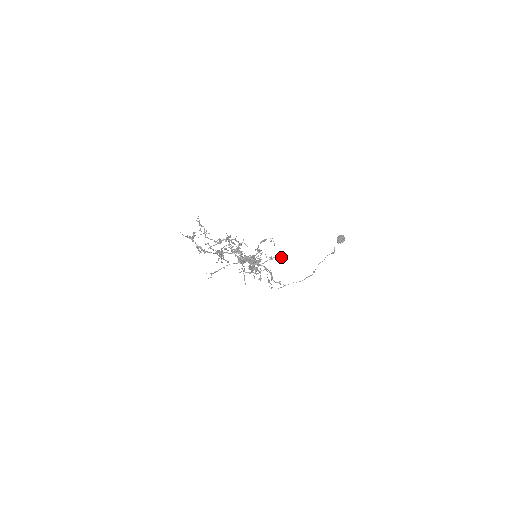
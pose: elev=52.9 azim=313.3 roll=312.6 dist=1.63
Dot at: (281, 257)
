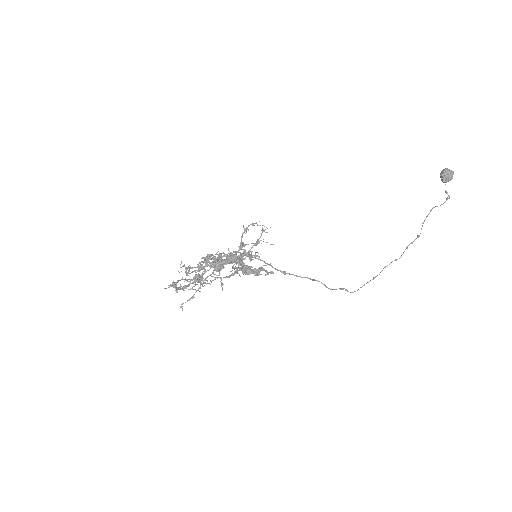
Dot at: (264, 230)
